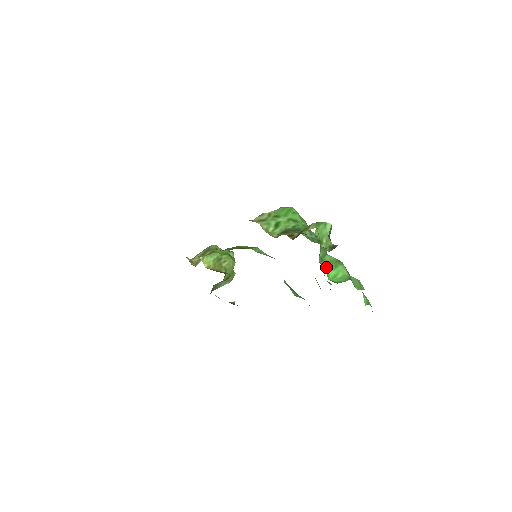
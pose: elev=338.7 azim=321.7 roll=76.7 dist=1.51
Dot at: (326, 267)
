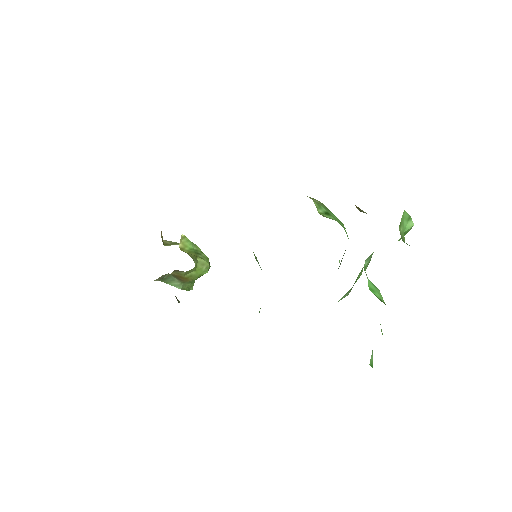
Dot at: occluded
